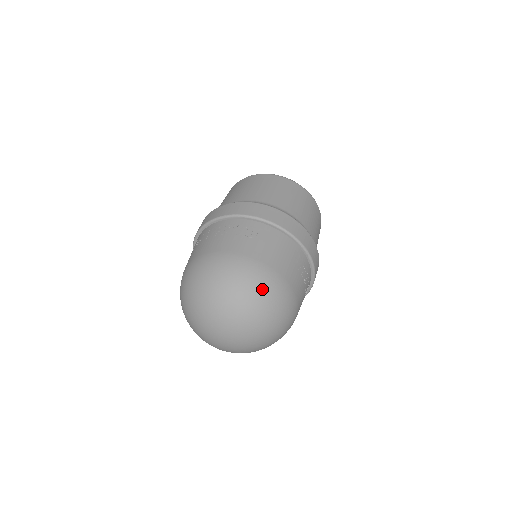
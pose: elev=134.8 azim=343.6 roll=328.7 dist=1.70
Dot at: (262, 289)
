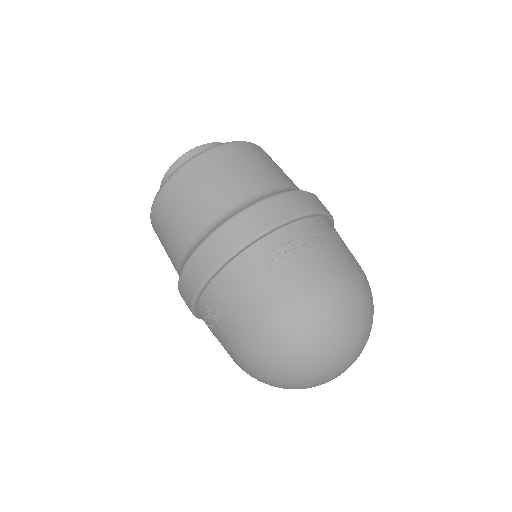
Dot at: occluded
